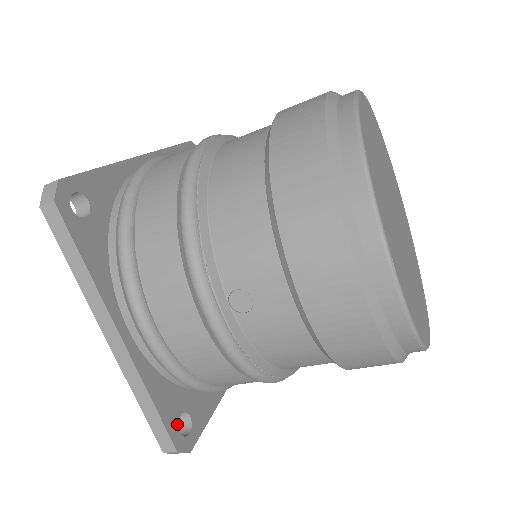
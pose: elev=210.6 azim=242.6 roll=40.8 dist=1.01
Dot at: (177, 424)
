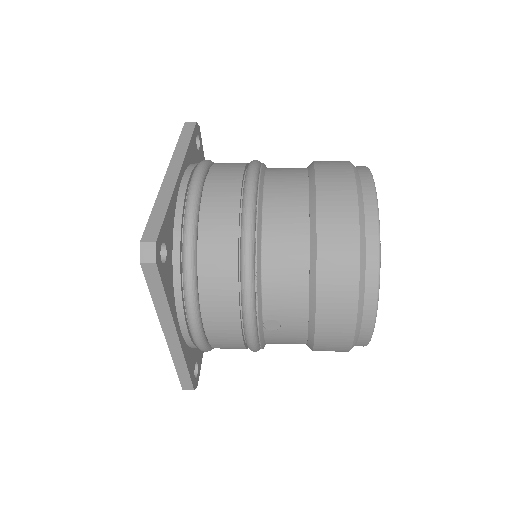
Dot at: occluded
